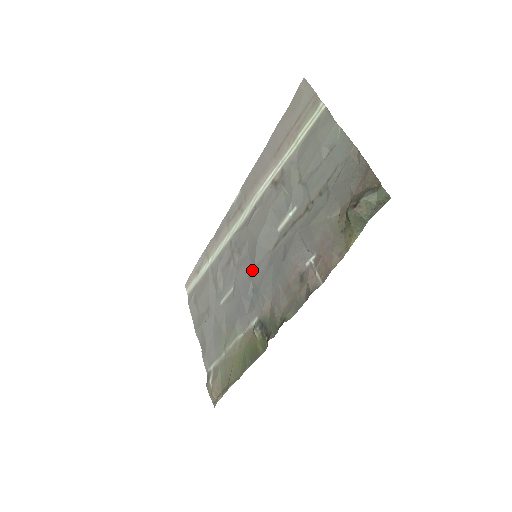
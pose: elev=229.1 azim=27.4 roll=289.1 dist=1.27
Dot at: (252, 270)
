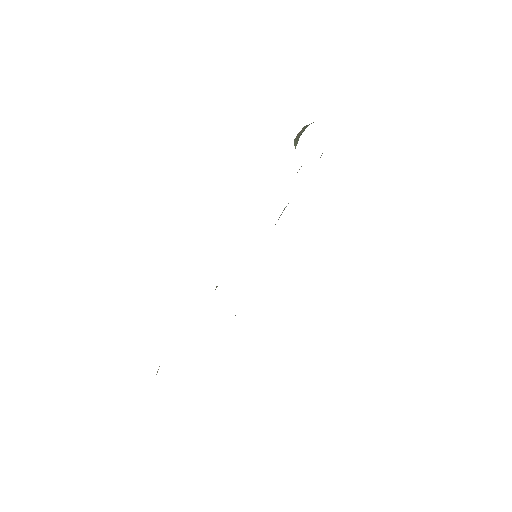
Dot at: occluded
